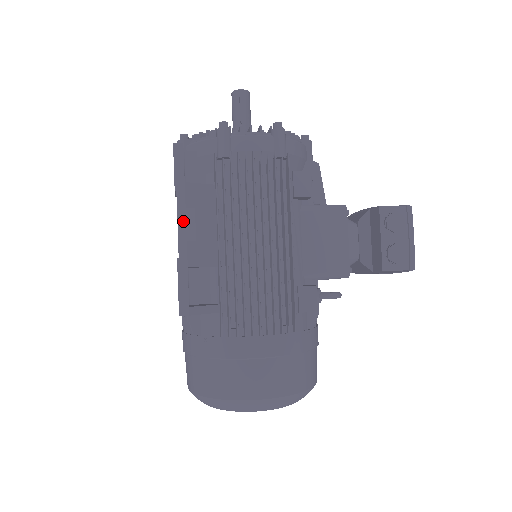
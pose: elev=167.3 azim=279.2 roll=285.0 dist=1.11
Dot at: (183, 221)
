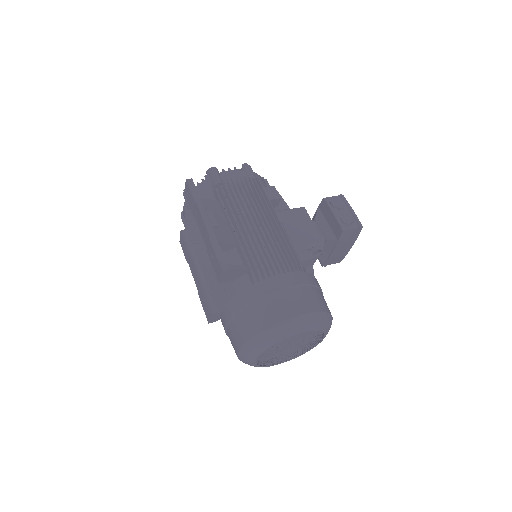
Dot at: (206, 217)
